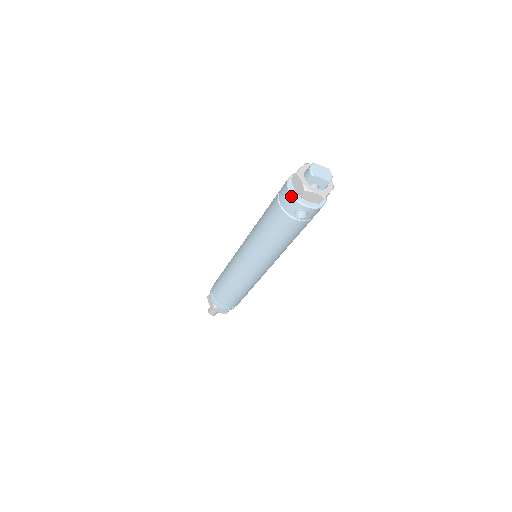
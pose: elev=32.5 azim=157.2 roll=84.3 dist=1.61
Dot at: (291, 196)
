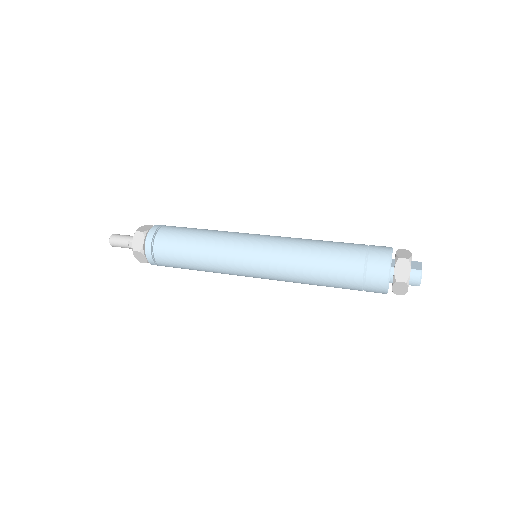
Dot at: (386, 293)
